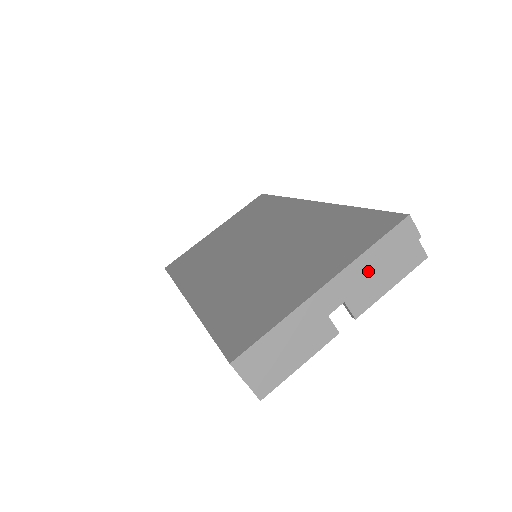
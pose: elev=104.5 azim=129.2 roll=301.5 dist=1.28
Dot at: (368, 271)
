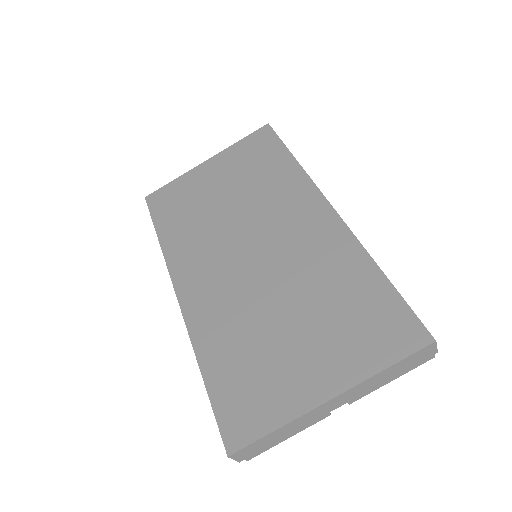
Dot at: (376, 383)
